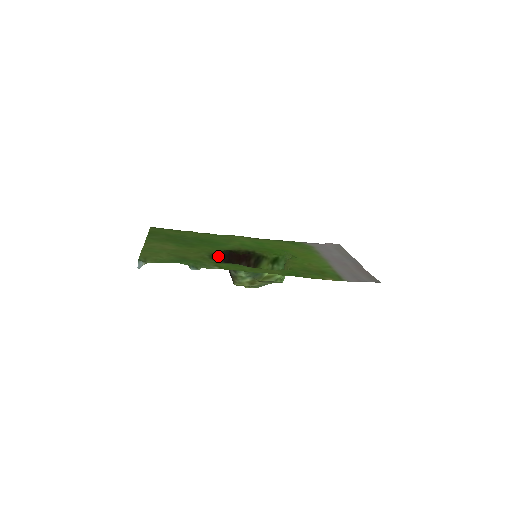
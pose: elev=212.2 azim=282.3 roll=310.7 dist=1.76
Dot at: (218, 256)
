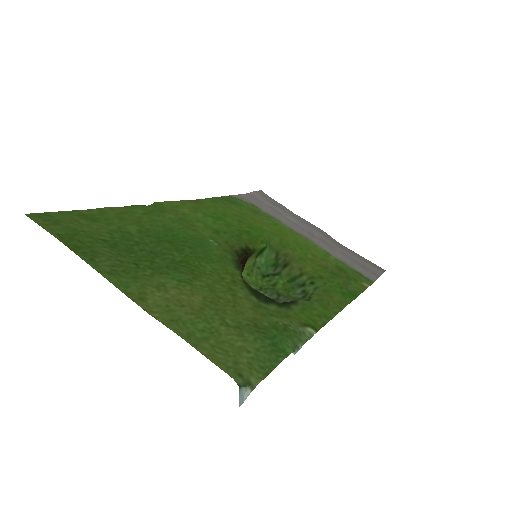
Dot at: (249, 285)
